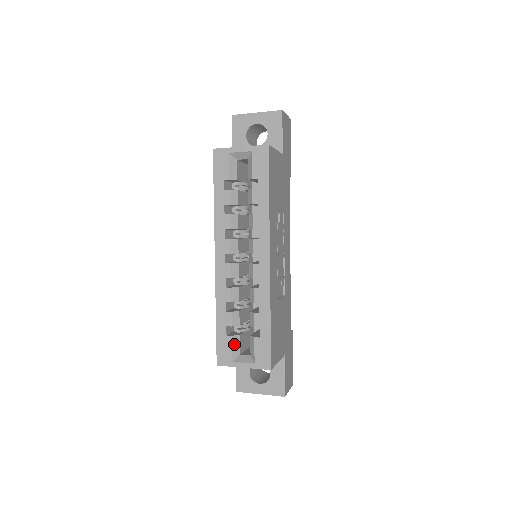
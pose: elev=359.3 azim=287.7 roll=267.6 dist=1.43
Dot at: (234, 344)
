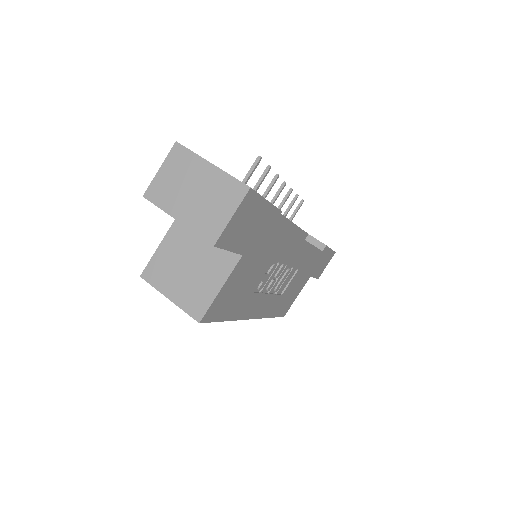
Dot at: occluded
